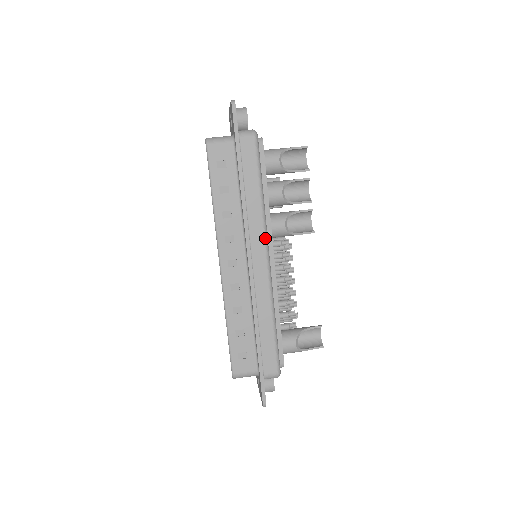
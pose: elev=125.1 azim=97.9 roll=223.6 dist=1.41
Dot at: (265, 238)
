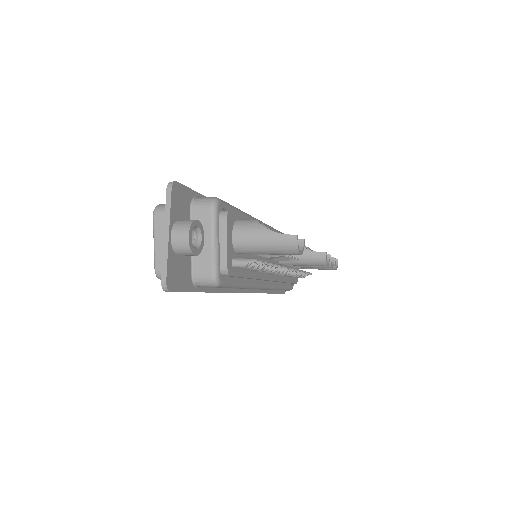
Dot at: (272, 227)
